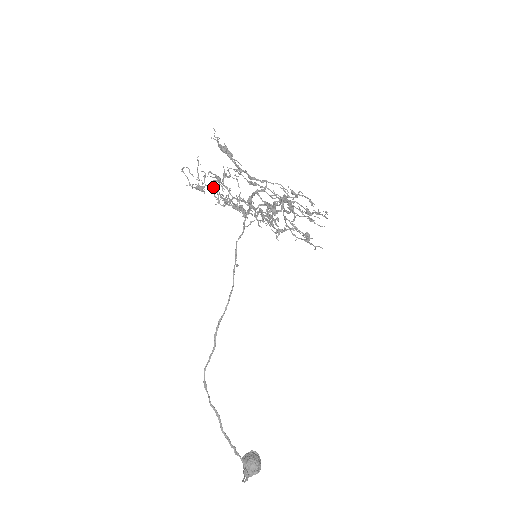
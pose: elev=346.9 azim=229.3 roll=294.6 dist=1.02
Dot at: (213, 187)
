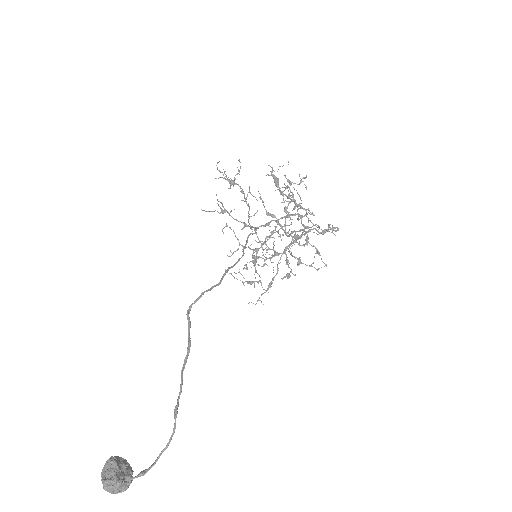
Dot at: (243, 191)
